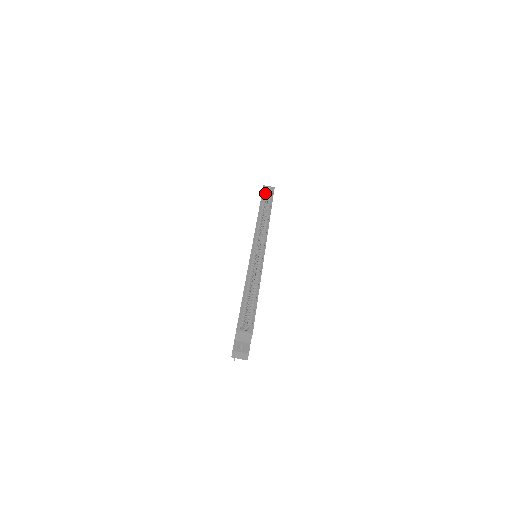
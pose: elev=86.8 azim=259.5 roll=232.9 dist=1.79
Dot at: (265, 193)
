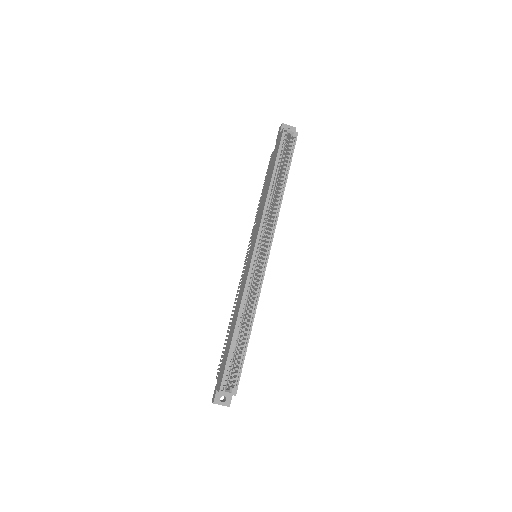
Dot at: (284, 143)
